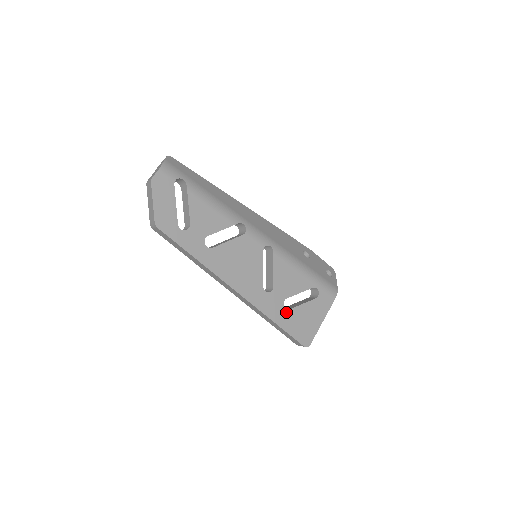
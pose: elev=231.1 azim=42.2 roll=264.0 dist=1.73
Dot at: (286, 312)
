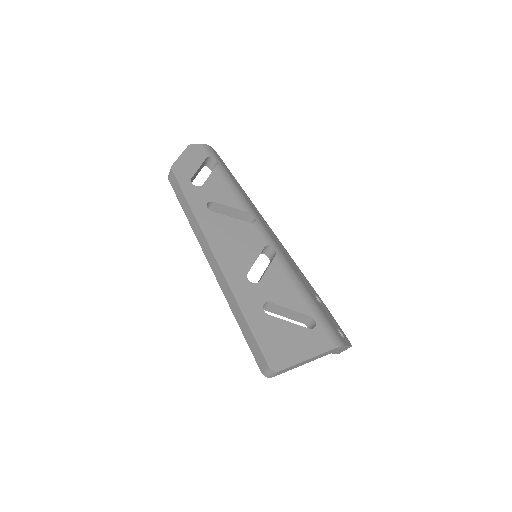
Dot at: (263, 314)
